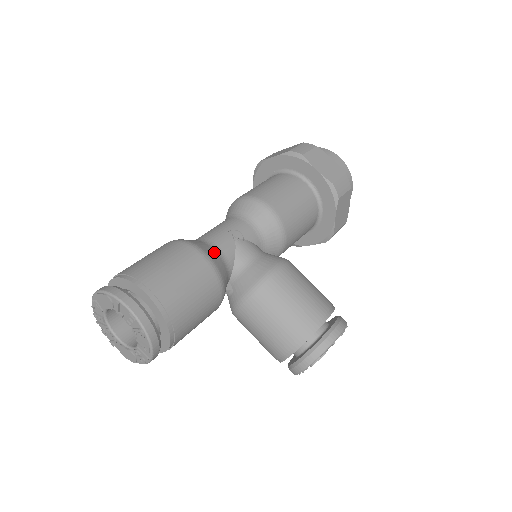
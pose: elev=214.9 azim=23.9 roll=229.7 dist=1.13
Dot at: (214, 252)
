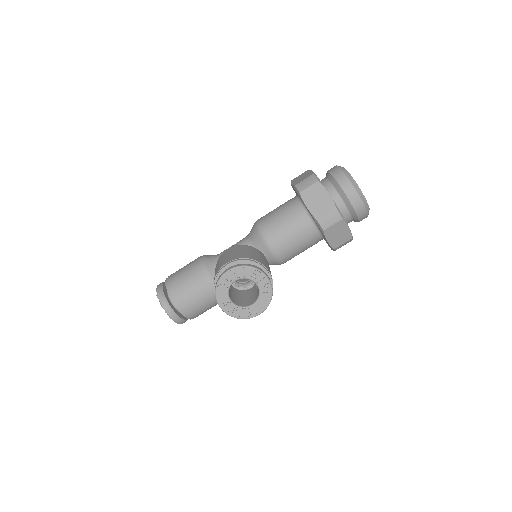
Dot at: (212, 256)
